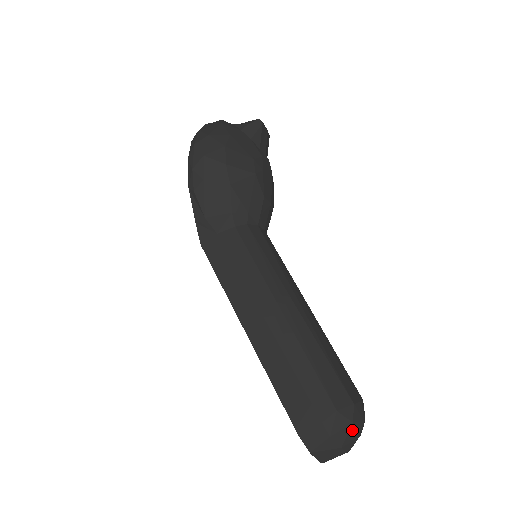
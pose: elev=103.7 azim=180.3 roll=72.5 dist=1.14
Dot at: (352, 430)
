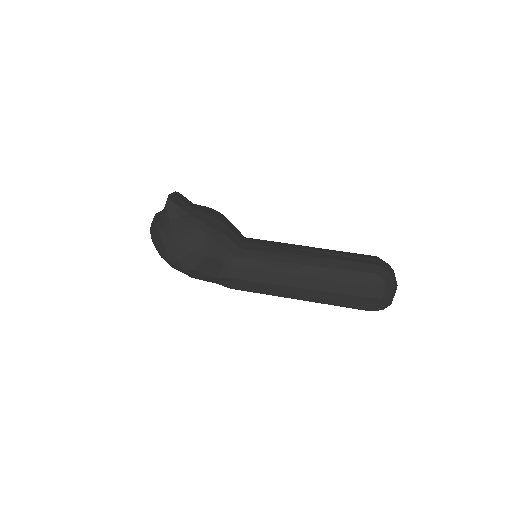
Dot at: (388, 283)
